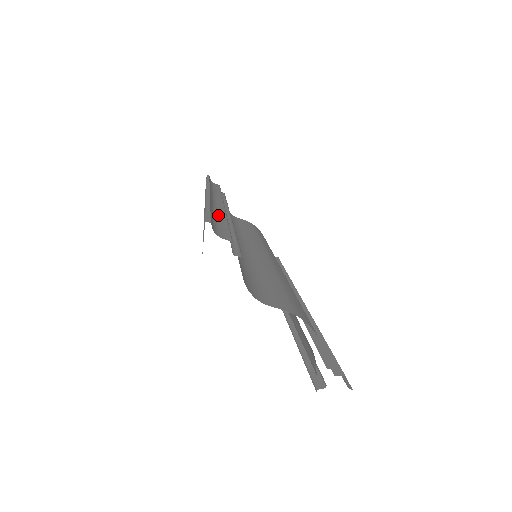
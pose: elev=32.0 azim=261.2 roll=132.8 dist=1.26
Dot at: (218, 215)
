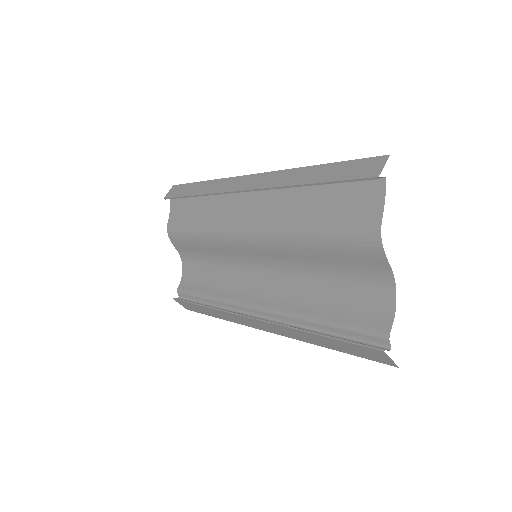
Dot at: occluded
